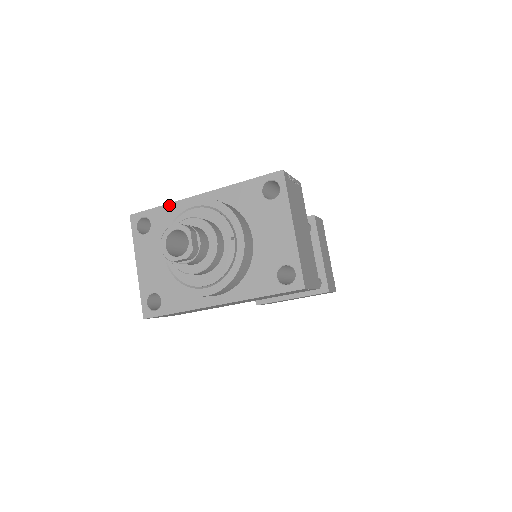
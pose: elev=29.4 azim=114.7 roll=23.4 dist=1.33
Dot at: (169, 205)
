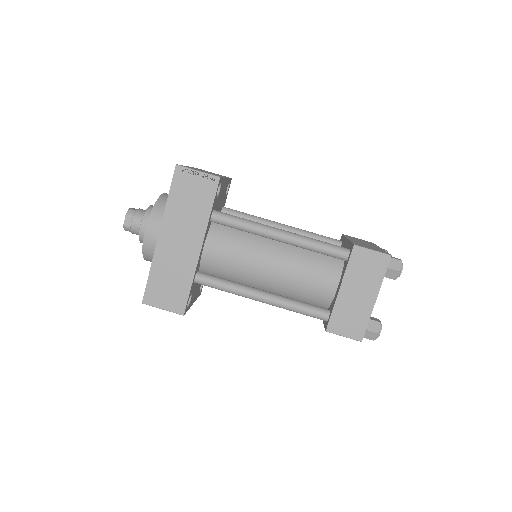
Dot at: occluded
